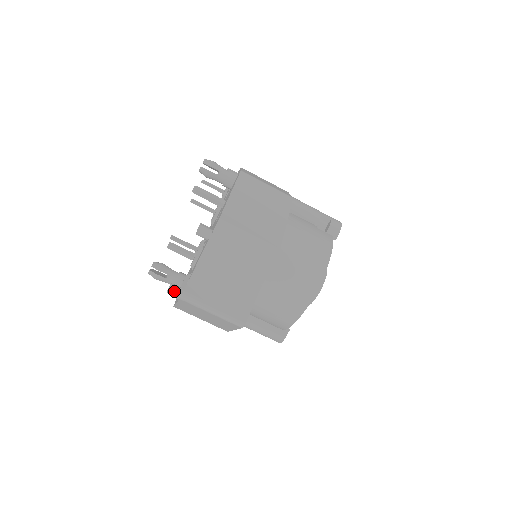
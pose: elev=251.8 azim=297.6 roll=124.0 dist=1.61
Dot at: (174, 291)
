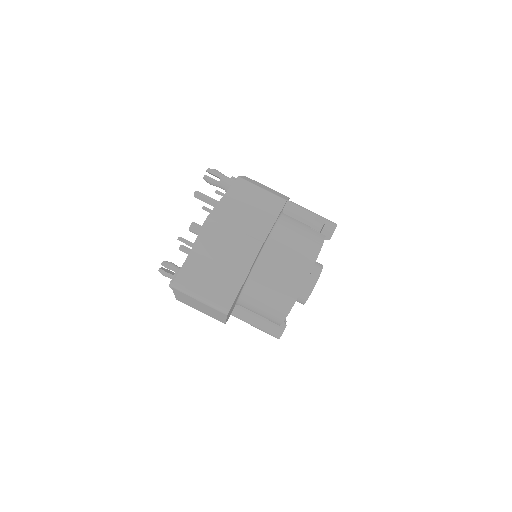
Dot at: occluded
